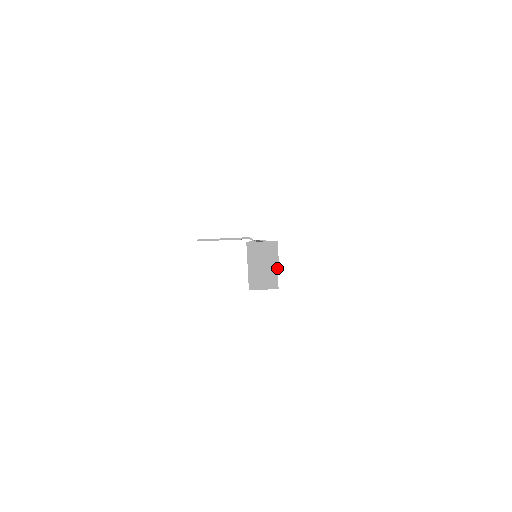
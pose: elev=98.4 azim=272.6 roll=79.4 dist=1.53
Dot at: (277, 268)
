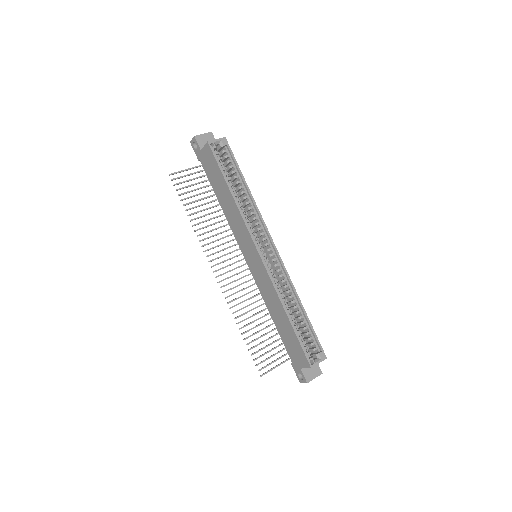
Dot at: occluded
